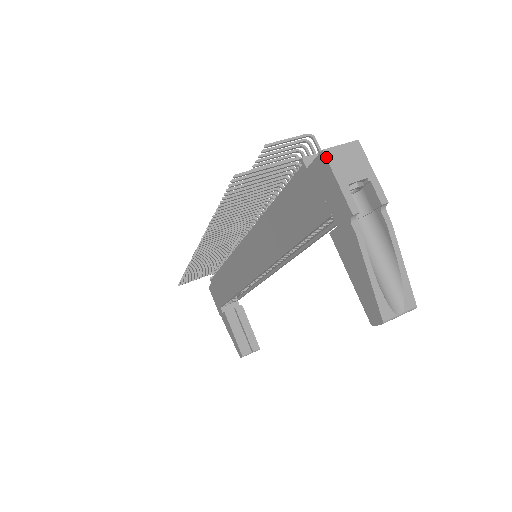
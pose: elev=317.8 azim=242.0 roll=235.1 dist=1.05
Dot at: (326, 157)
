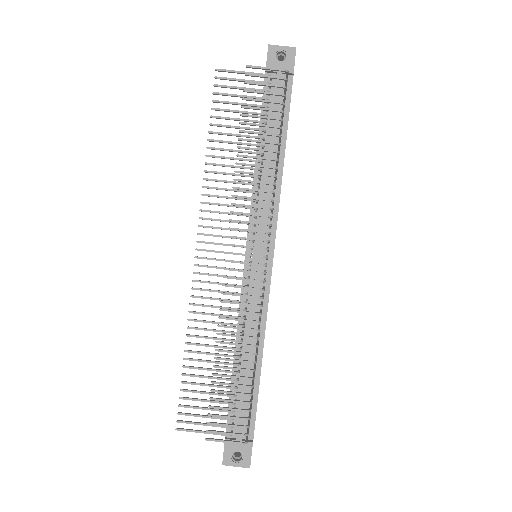
Dot at: (223, 463)
